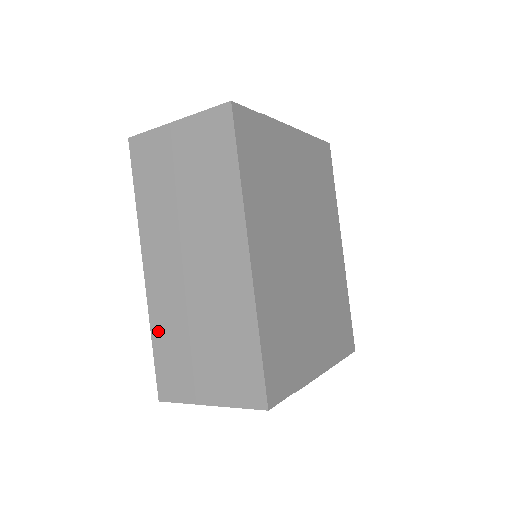
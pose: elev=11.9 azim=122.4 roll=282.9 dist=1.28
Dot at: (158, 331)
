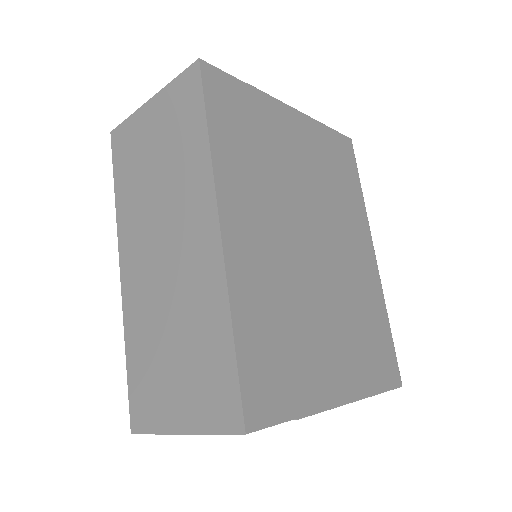
Dot at: (131, 343)
